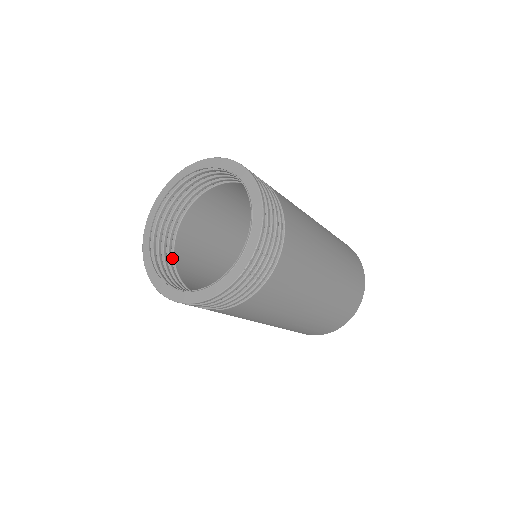
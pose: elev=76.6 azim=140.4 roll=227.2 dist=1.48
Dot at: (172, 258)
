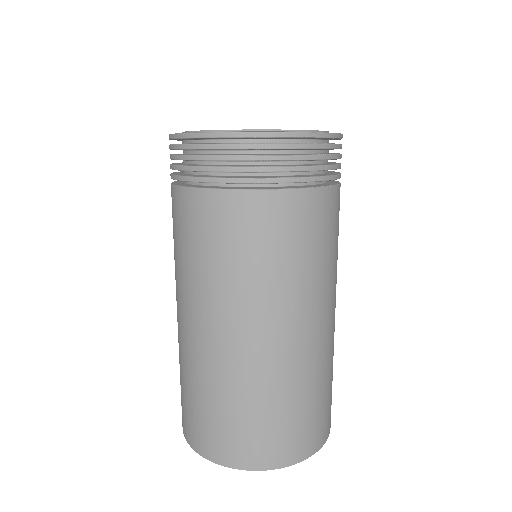
Dot at: occluded
